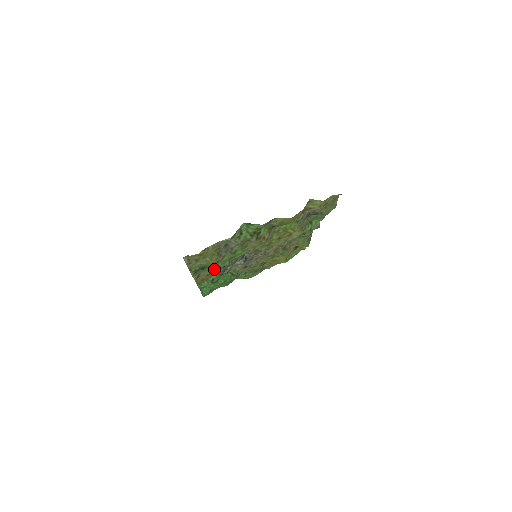
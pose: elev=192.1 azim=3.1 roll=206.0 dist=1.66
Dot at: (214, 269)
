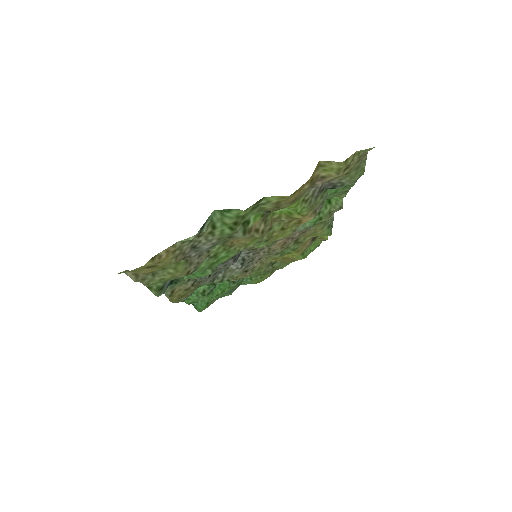
Dot at: (194, 281)
